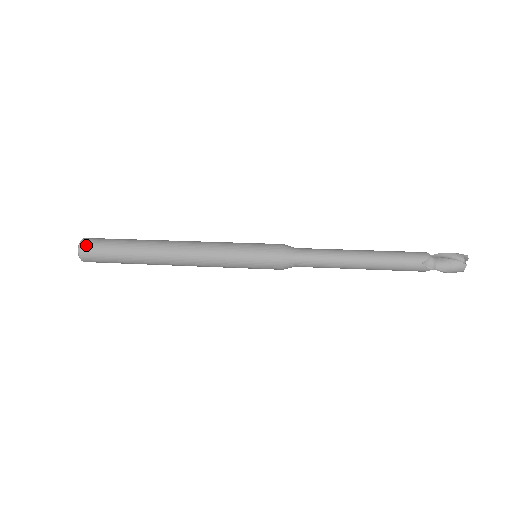
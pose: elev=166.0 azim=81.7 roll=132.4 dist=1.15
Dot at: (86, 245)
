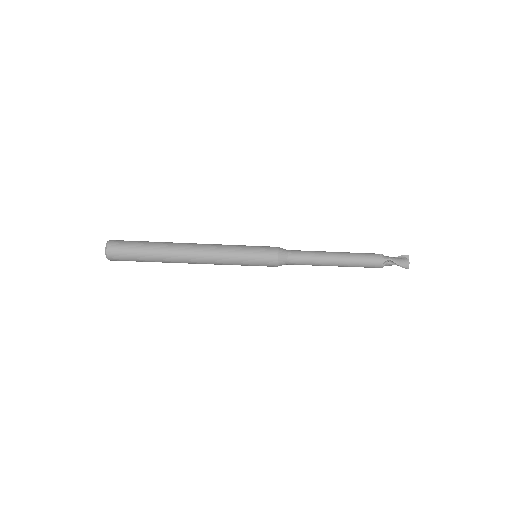
Dot at: (116, 240)
